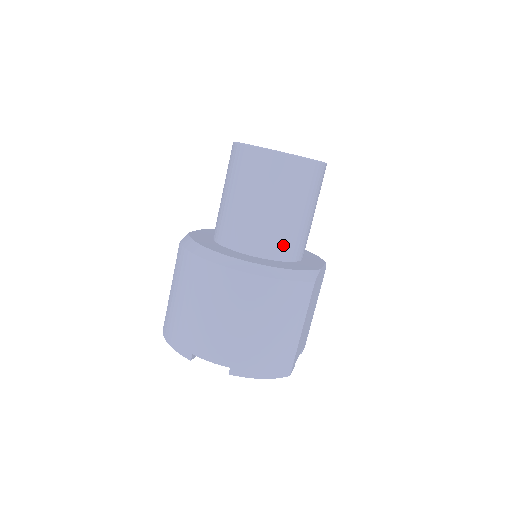
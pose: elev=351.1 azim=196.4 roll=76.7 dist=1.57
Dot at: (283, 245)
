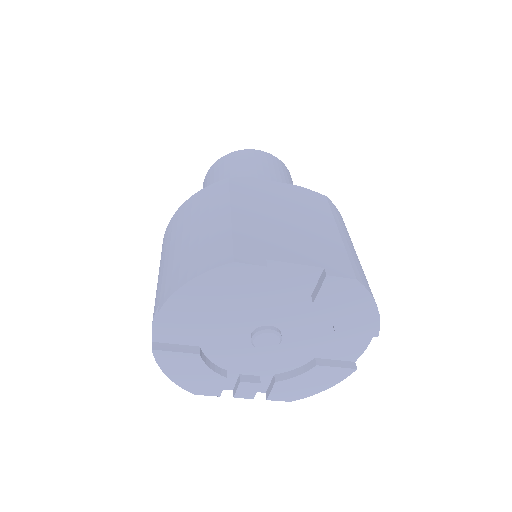
Dot at: occluded
